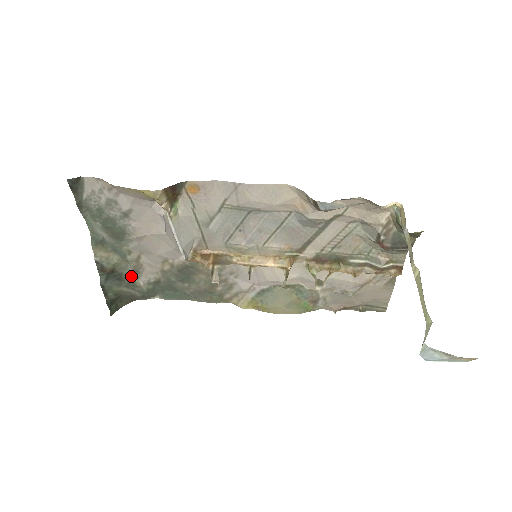
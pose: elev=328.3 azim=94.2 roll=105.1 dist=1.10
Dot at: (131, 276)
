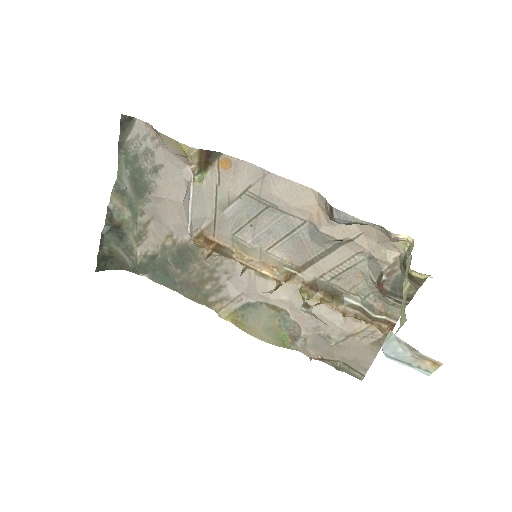
Dot at: (133, 241)
